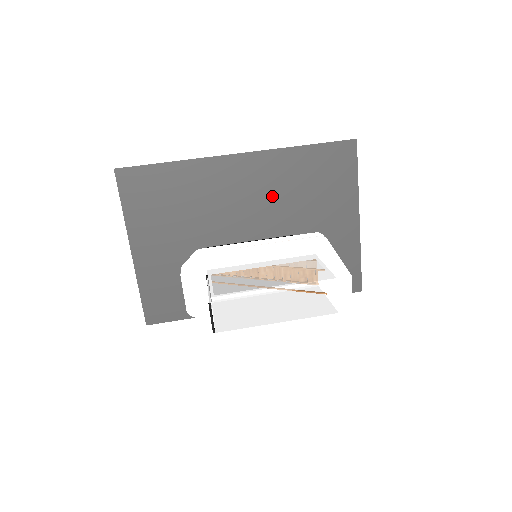
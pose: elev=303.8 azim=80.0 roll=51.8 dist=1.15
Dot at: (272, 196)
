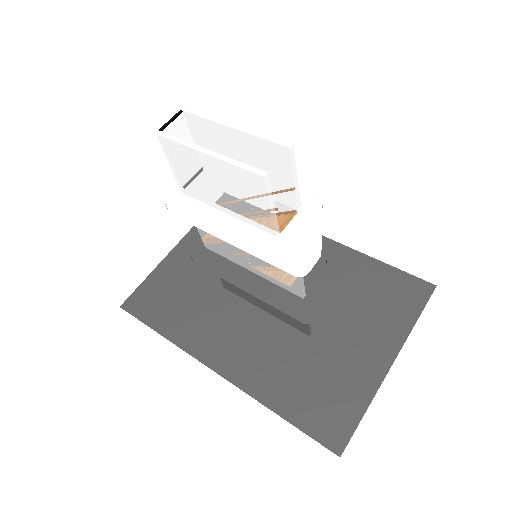
Dot at: occluded
